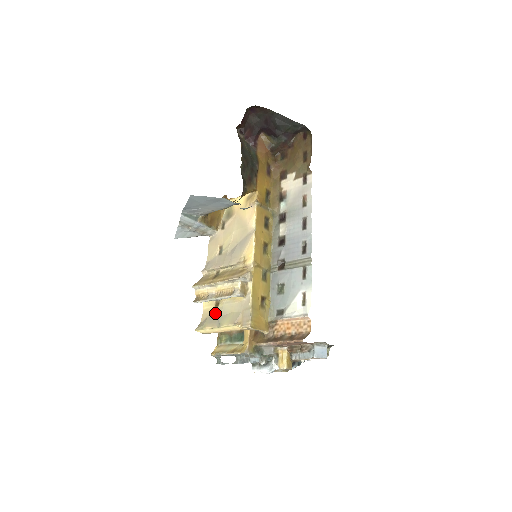
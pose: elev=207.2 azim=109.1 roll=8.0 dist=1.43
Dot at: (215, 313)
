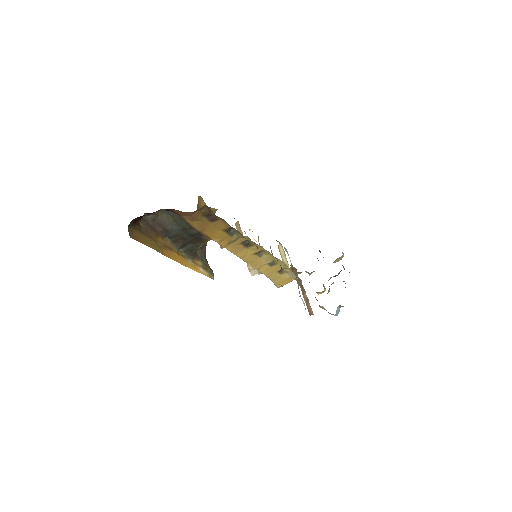
Dot at: occluded
